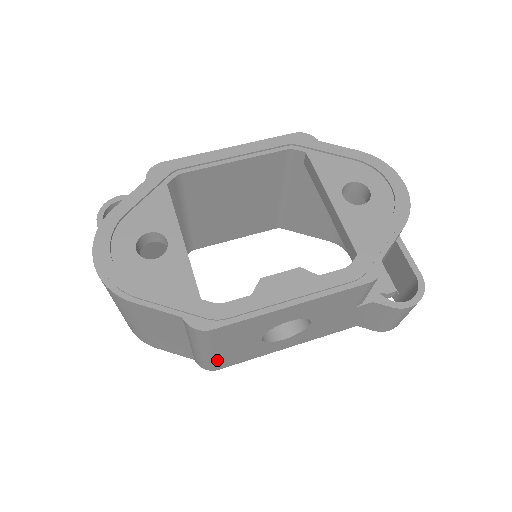
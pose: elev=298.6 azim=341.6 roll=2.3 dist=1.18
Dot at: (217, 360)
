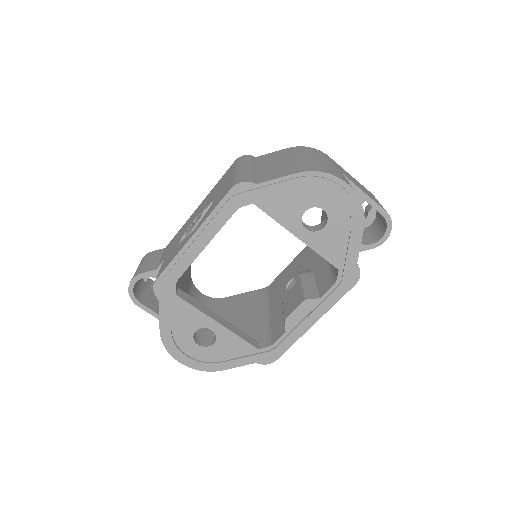
Dot at: occluded
